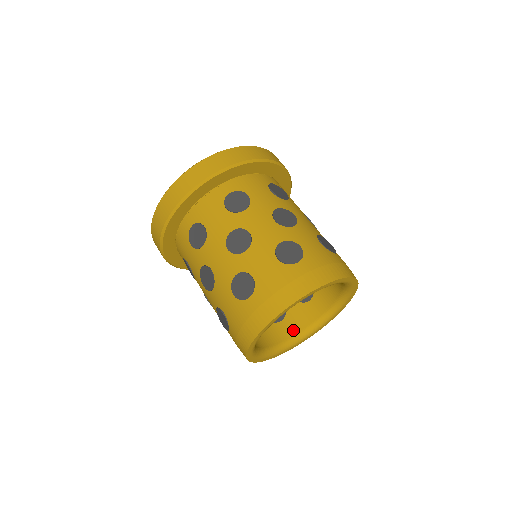
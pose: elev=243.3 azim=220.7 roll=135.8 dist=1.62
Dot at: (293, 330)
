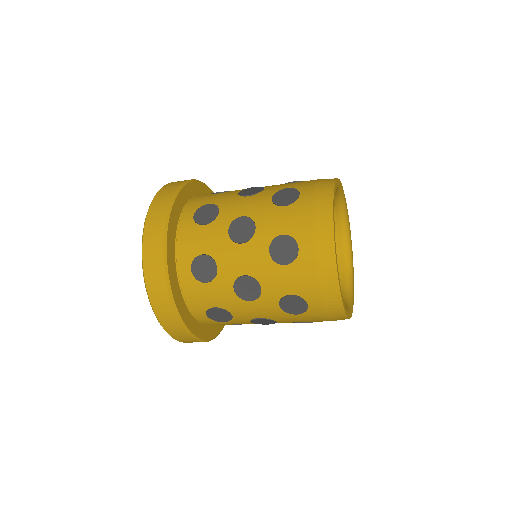
Dot at: (337, 246)
